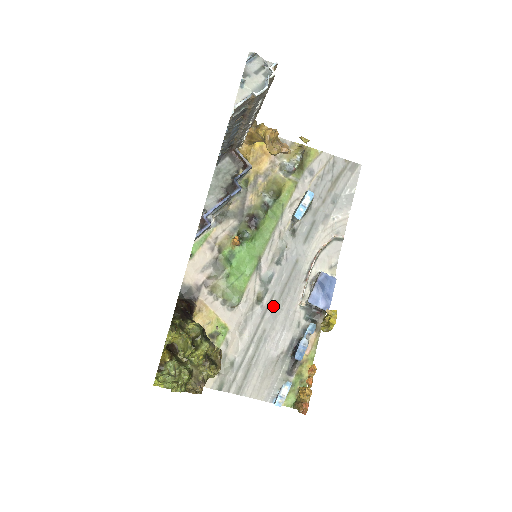
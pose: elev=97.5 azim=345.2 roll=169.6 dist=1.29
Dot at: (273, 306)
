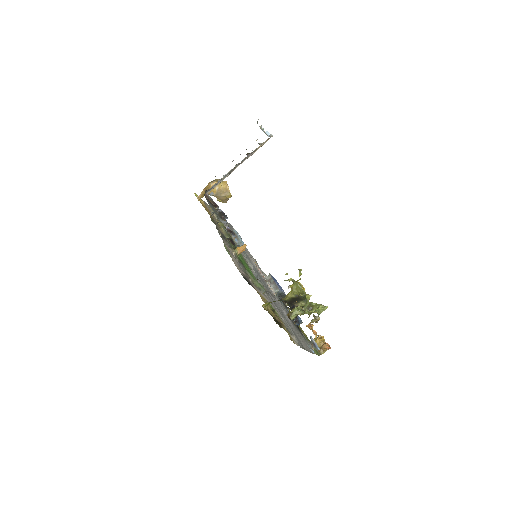
Dot at: (271, 295)
